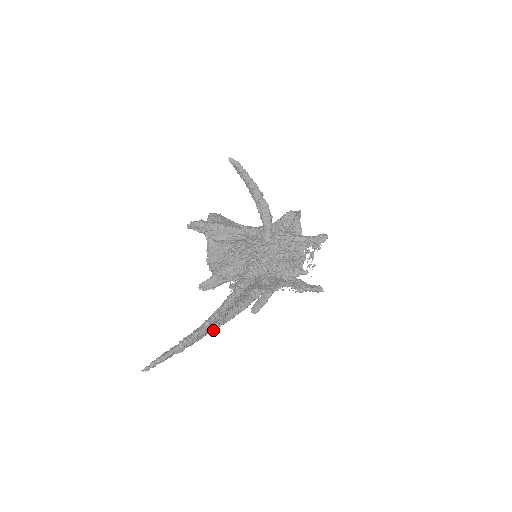
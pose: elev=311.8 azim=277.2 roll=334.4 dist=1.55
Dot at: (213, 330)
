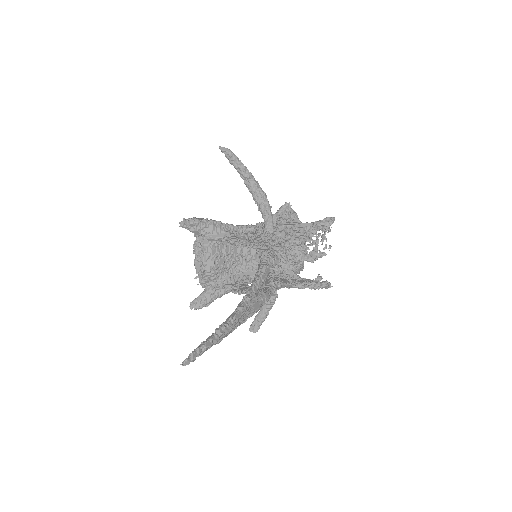
Dot at: (244, 321)
